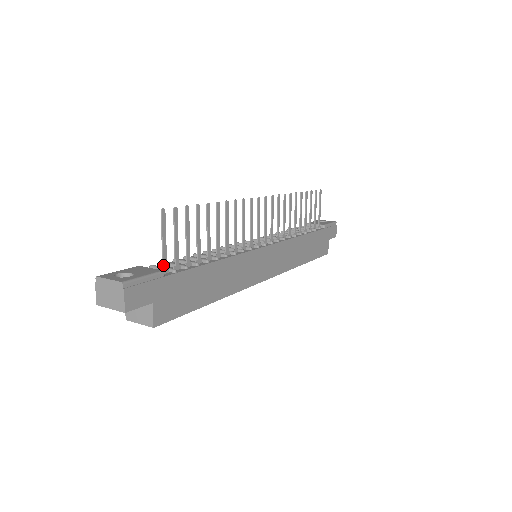
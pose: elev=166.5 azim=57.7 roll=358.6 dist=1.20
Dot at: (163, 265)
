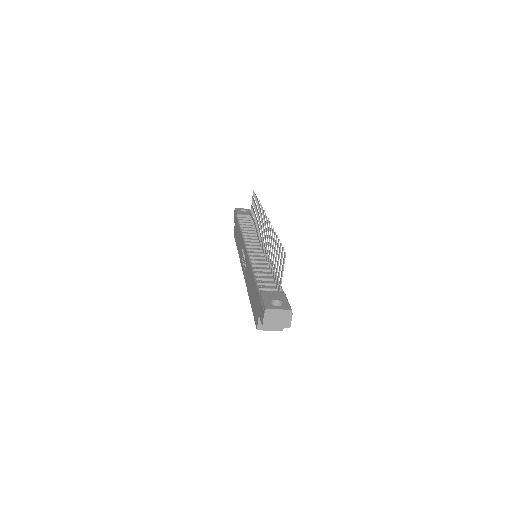
Dot at: (280, 288)
